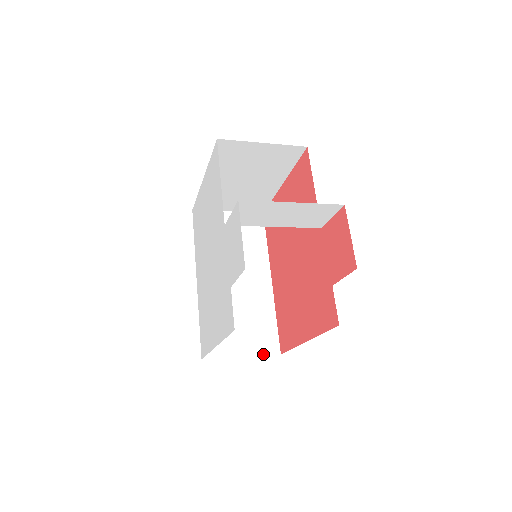
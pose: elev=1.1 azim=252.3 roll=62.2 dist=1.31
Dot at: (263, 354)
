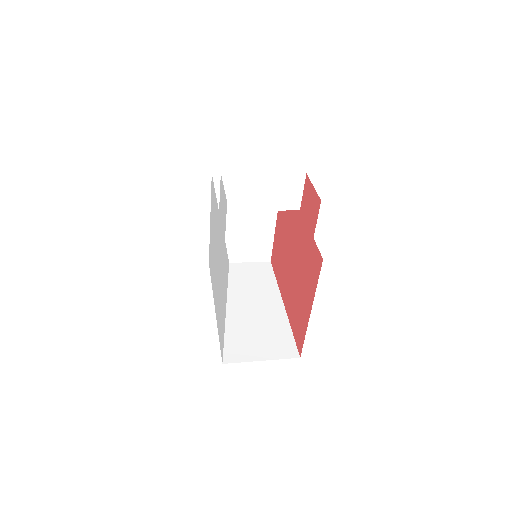
Dot at: (282, 358)
